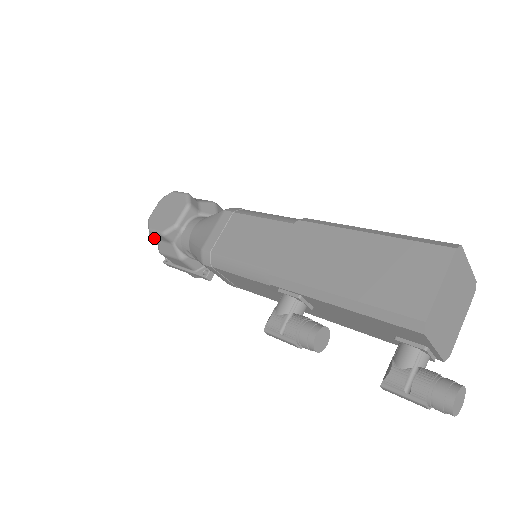
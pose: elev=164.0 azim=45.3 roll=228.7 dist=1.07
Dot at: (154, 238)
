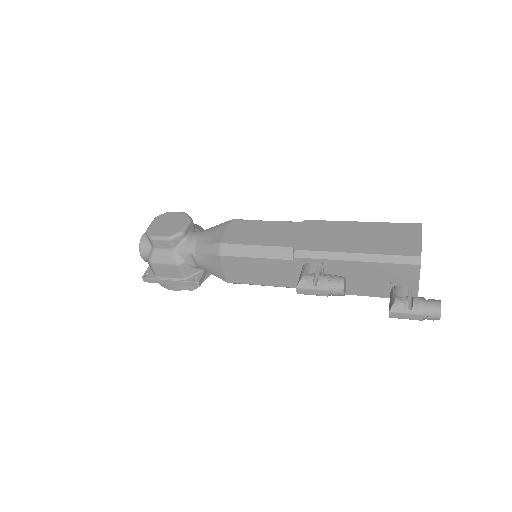
Dot at: (145, 250)
